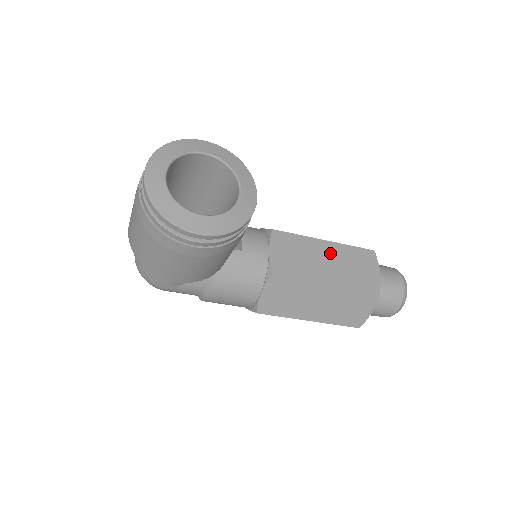
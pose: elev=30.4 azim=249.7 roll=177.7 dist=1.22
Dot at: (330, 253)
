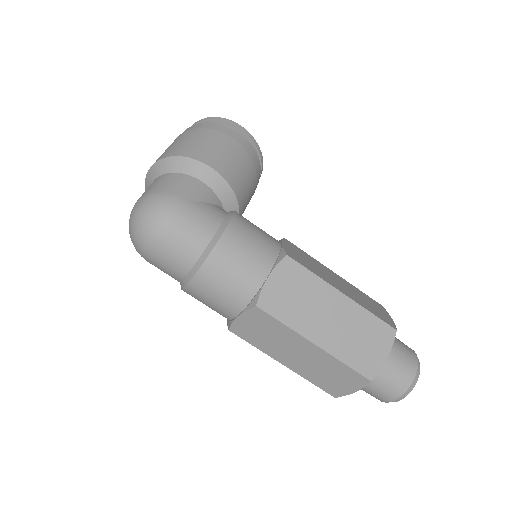
Dot at: occluded
